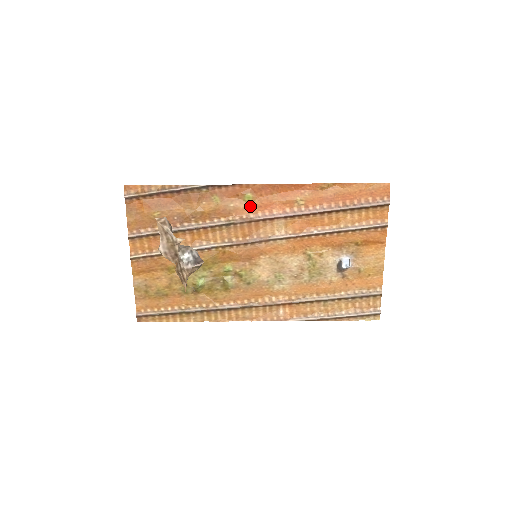
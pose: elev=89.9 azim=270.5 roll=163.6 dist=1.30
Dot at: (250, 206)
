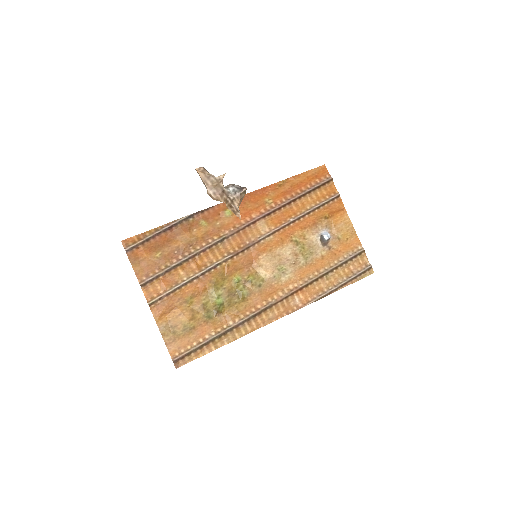
Dot at: (233, 219)
